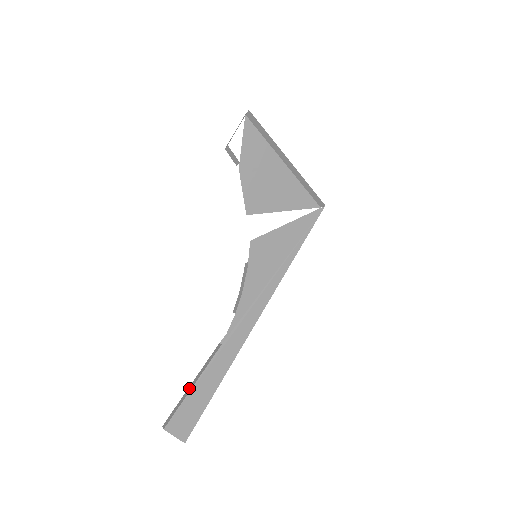
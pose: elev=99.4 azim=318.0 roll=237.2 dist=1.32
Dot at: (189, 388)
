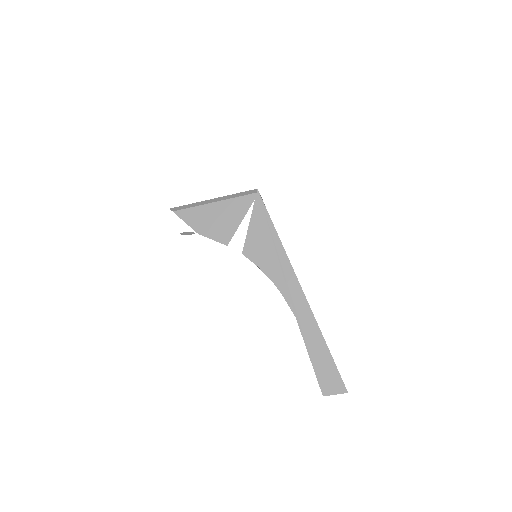
Dot at: (310, 359)
